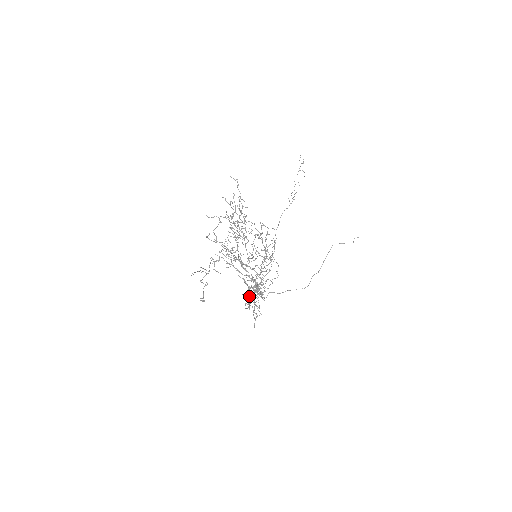
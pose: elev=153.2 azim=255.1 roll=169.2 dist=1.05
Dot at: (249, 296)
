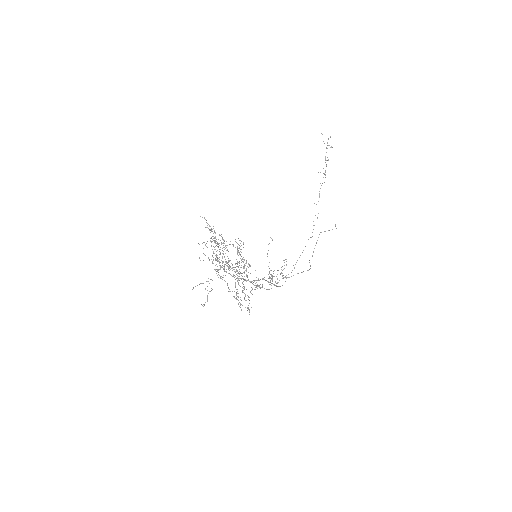
Dot at: occluded
